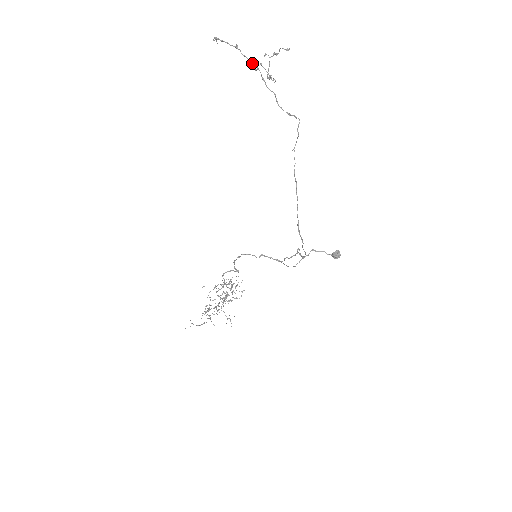
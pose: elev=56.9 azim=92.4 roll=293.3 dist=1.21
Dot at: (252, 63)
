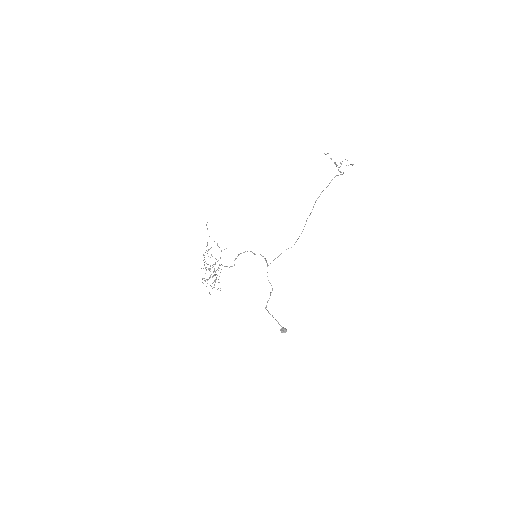
Dot at: (335, 163)
